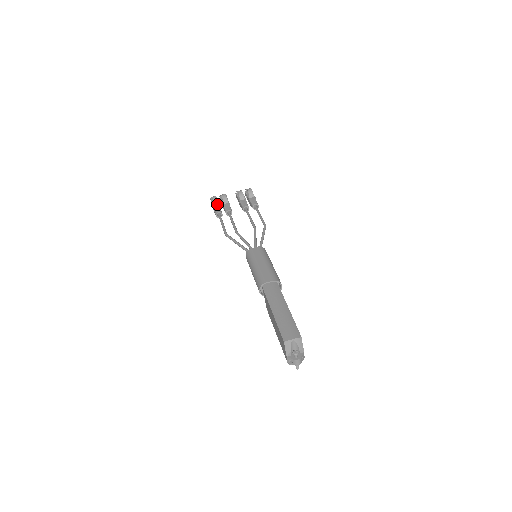
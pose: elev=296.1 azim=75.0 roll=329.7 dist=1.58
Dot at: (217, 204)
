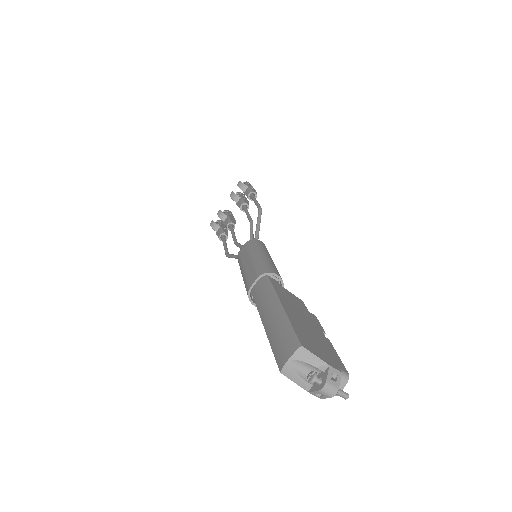
Dot at: (218, 227)
